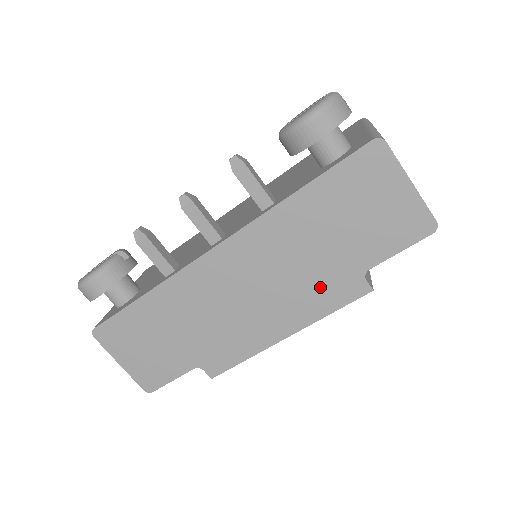
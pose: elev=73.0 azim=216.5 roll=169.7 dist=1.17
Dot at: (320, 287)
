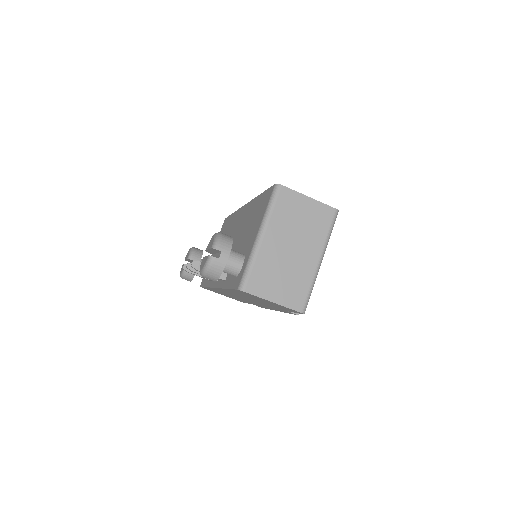
Dot at: (273, 307)
